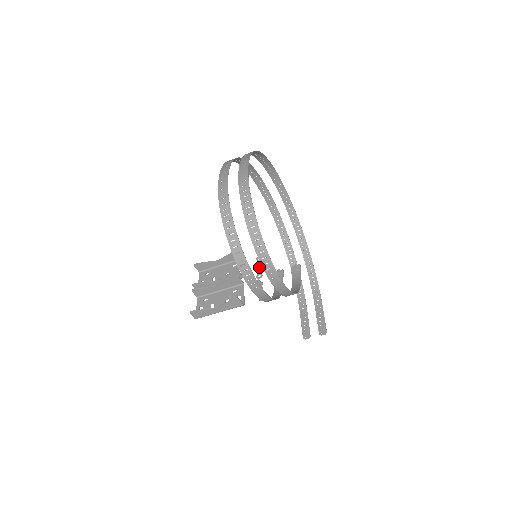
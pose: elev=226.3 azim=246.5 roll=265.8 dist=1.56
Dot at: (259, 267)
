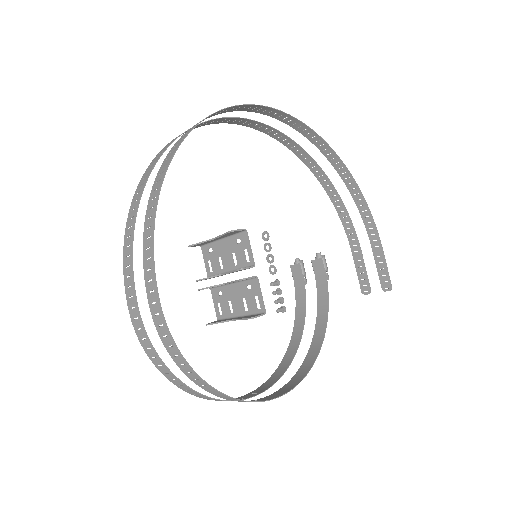
Dot at: (269, 254)
